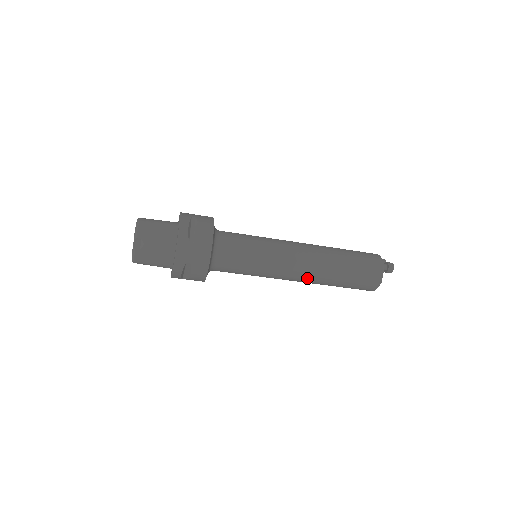
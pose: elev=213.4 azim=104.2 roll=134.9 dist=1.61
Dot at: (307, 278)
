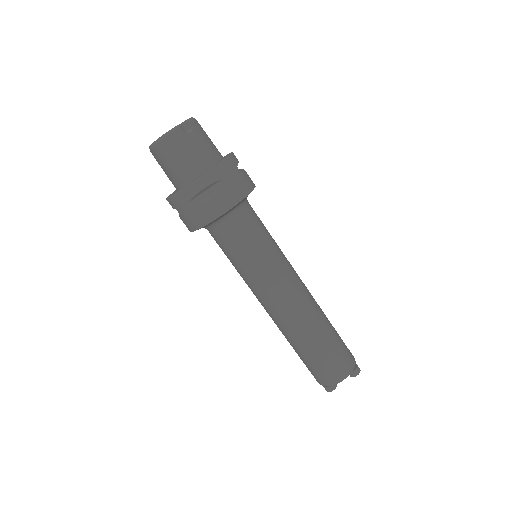
Dot at: (296, 311)
